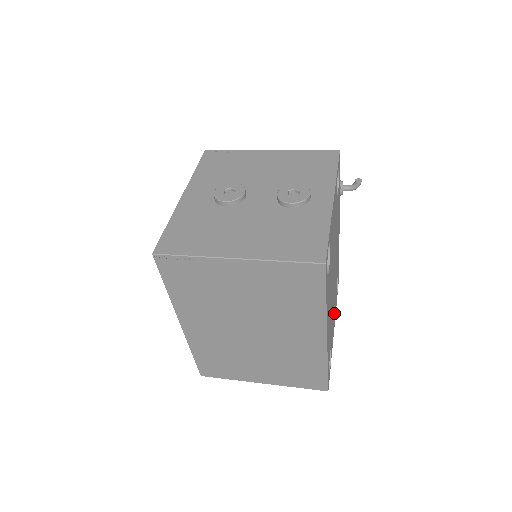
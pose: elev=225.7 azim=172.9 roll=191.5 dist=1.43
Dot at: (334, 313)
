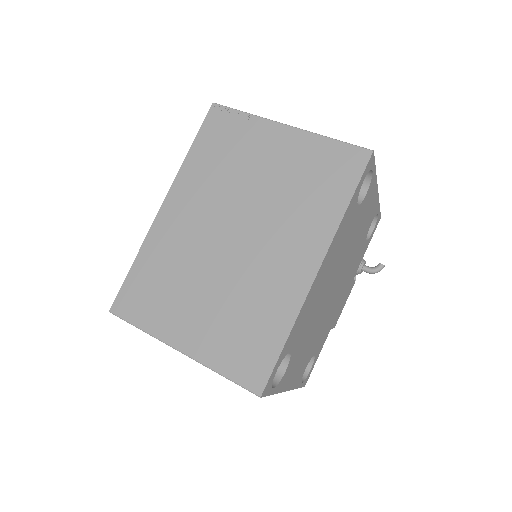
Dot at: (300, 364)
